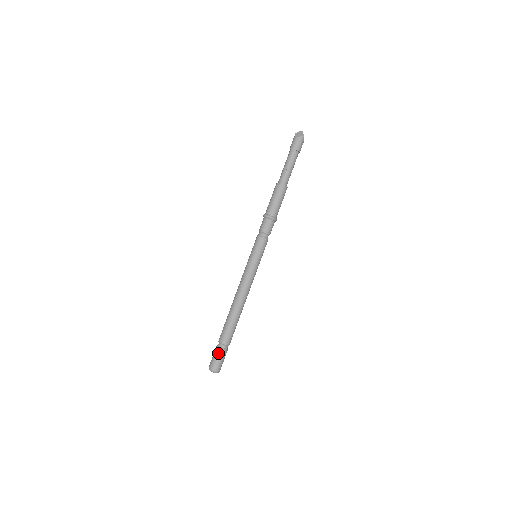
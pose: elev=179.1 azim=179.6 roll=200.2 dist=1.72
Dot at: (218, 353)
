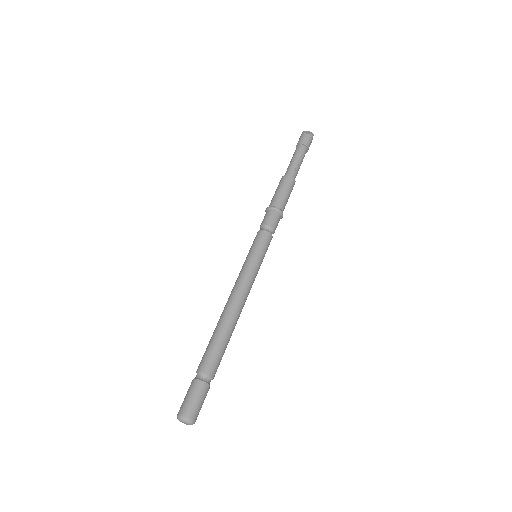
Dot at: (199, 389)
